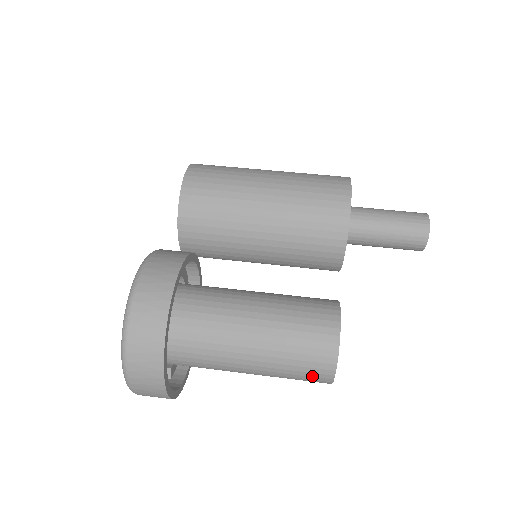
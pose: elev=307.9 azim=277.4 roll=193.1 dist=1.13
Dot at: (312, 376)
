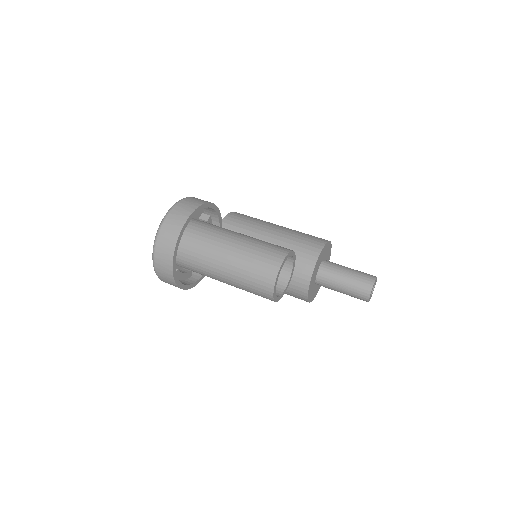
Dot at: (263, 276)
